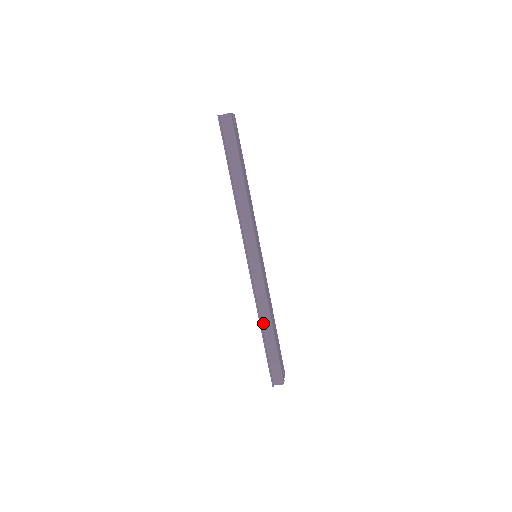
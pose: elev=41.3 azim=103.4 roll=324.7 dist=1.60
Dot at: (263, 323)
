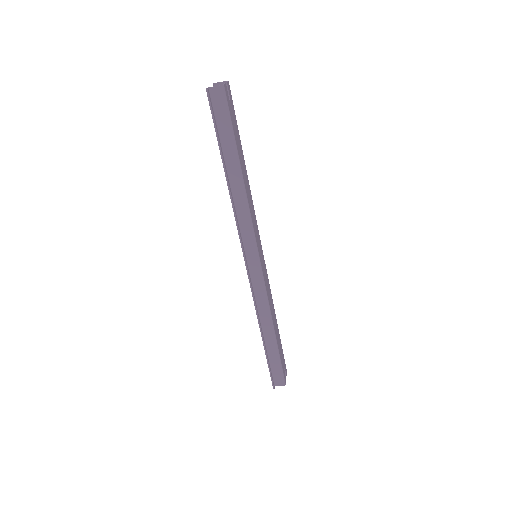
Dot at: (264, 328)
